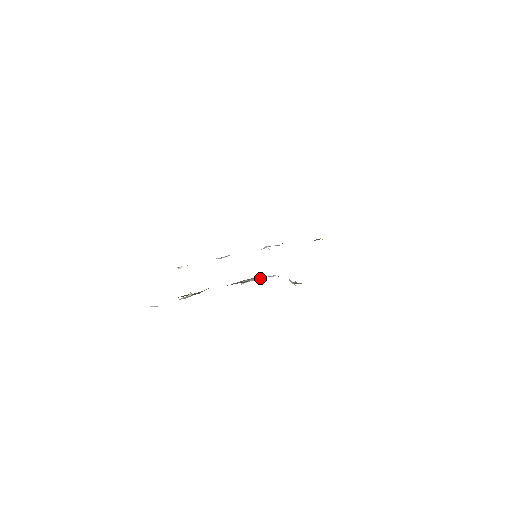
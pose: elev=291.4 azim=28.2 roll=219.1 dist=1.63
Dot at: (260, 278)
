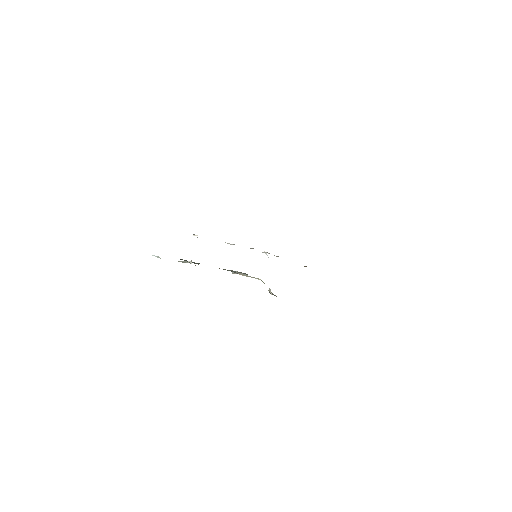
Dot at: (247, 275)
